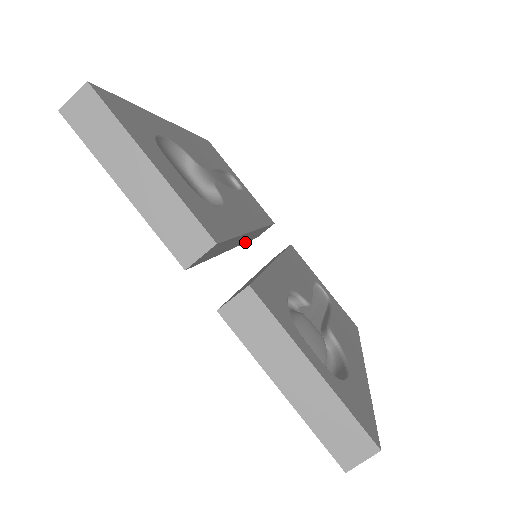
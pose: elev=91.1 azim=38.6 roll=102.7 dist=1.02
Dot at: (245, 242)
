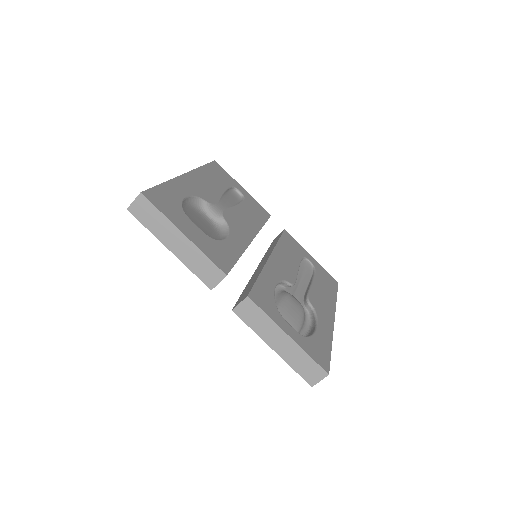
Dot at: occluded
